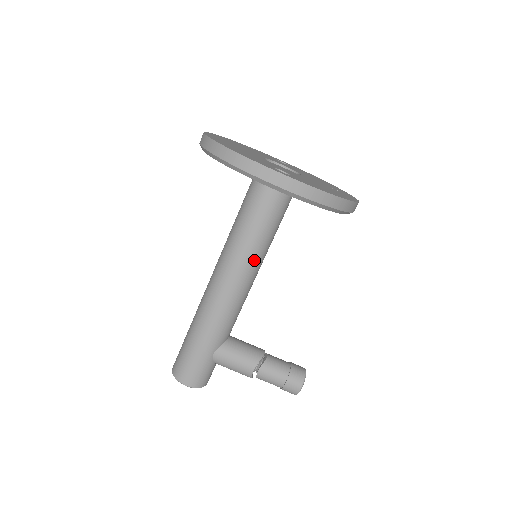
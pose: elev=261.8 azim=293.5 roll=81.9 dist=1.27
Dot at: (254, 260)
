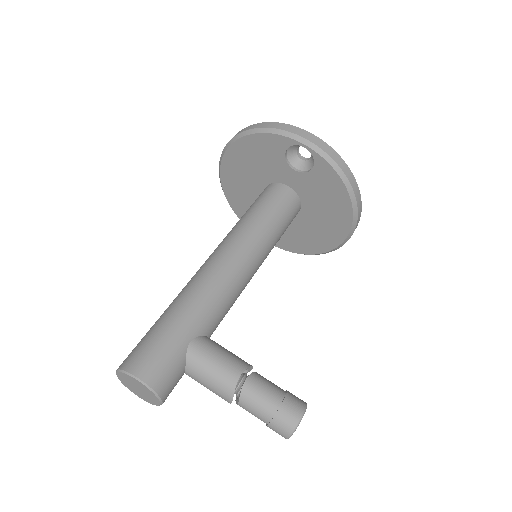
Dot at: (259, 245)
